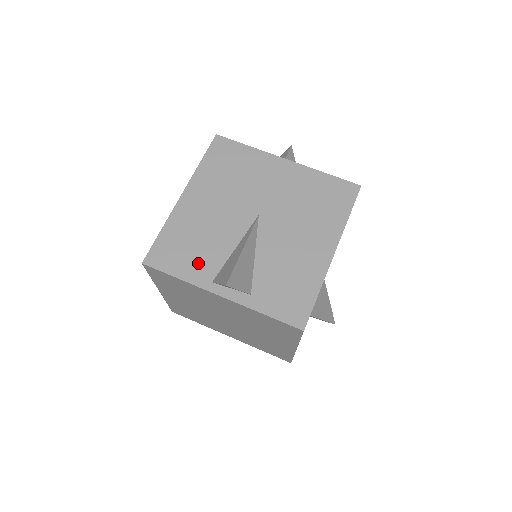
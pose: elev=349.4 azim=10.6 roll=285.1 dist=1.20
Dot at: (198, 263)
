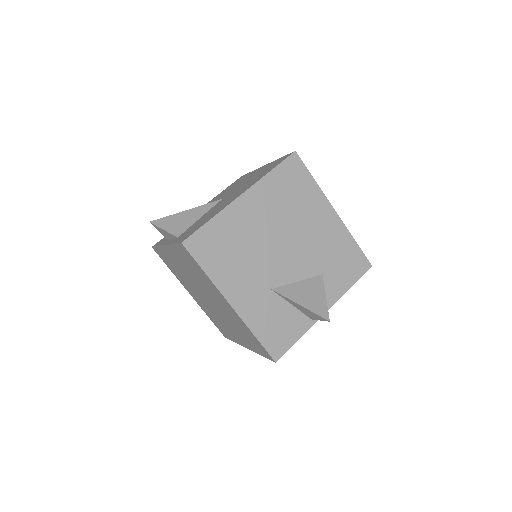
Dot at: occluded
